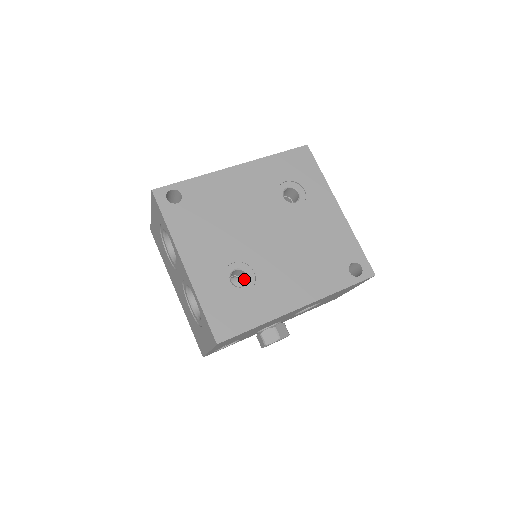
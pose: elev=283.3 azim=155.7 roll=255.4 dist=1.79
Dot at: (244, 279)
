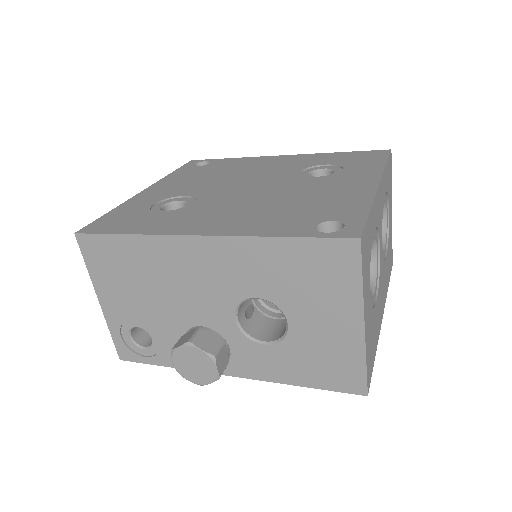
Dot at: occluded
